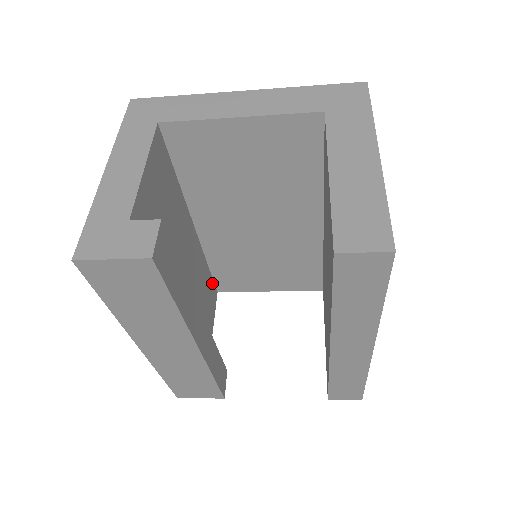
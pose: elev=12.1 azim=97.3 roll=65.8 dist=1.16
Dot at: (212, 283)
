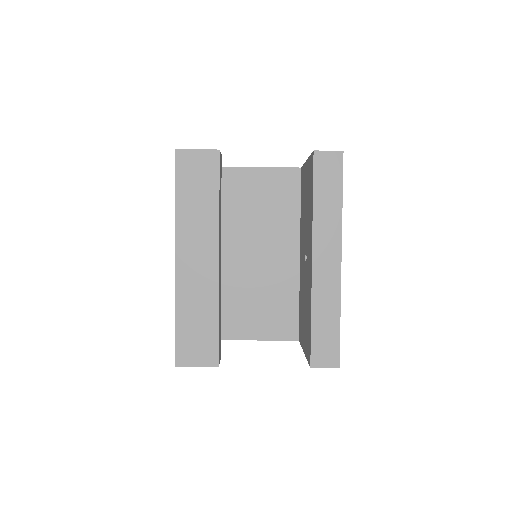
Dot at: occluded
